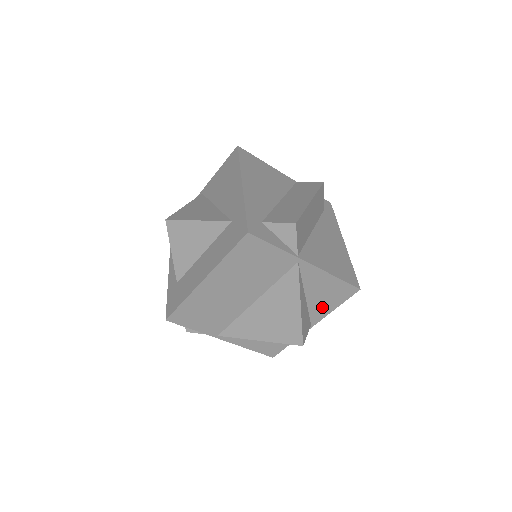
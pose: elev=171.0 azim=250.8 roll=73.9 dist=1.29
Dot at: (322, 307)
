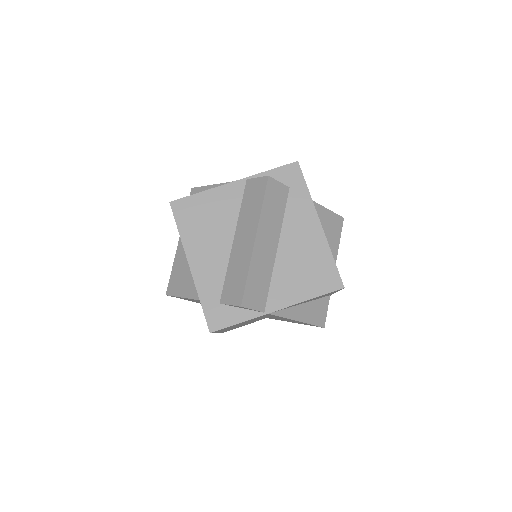
Dot at: occluded
